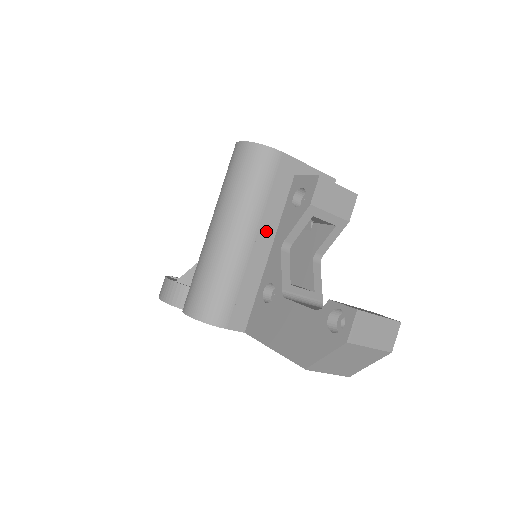
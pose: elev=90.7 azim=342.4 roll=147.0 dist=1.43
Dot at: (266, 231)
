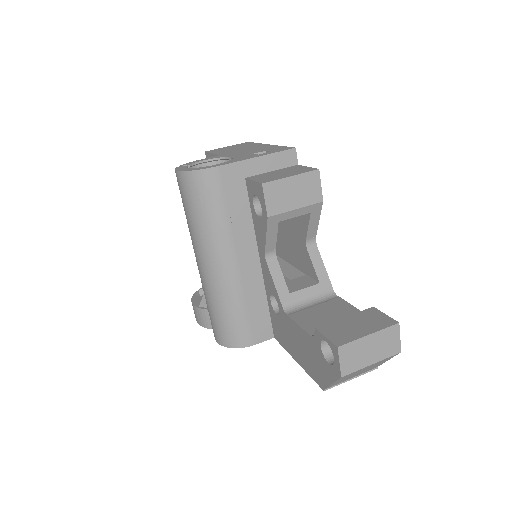
Dot at: (245, 247)
